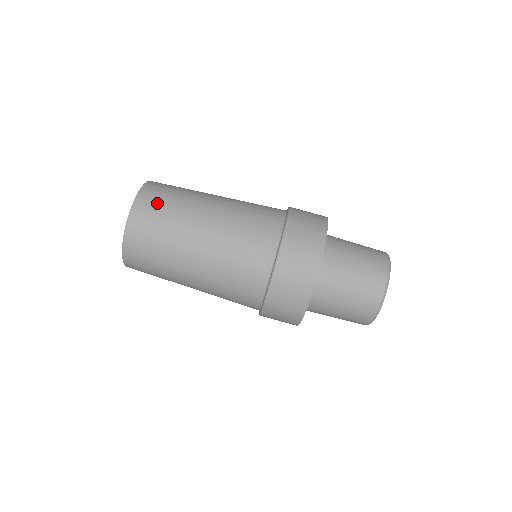
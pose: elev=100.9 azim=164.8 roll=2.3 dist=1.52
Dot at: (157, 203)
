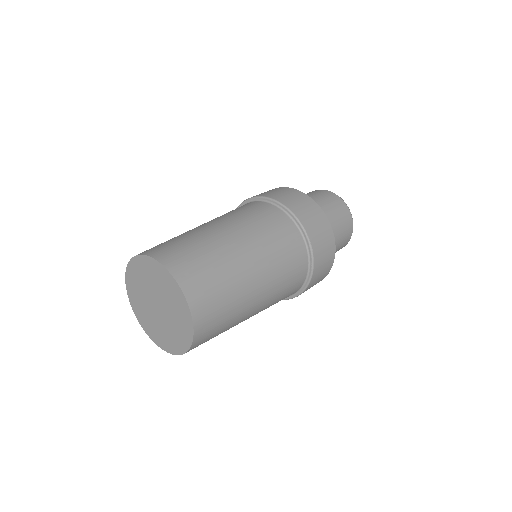
Dot at: (208, 288)
